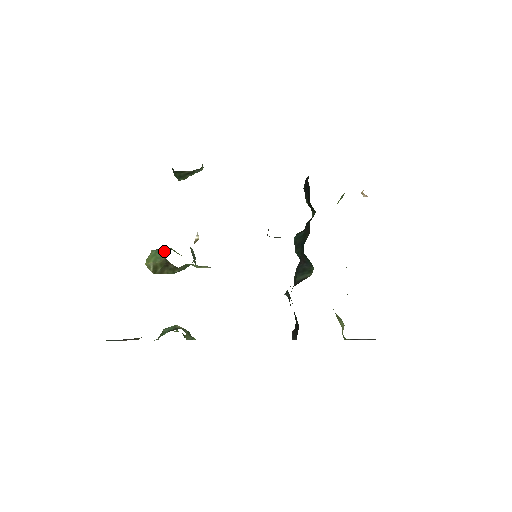
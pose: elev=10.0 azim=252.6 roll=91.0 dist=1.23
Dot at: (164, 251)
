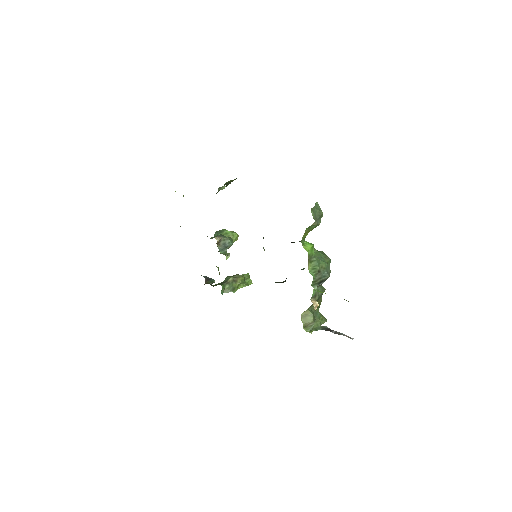
Dot at: occluded
